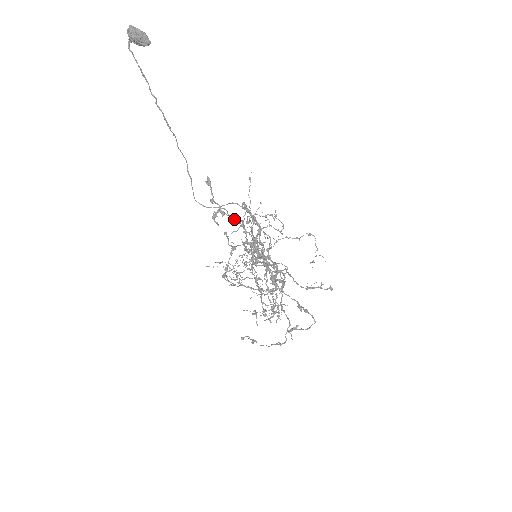
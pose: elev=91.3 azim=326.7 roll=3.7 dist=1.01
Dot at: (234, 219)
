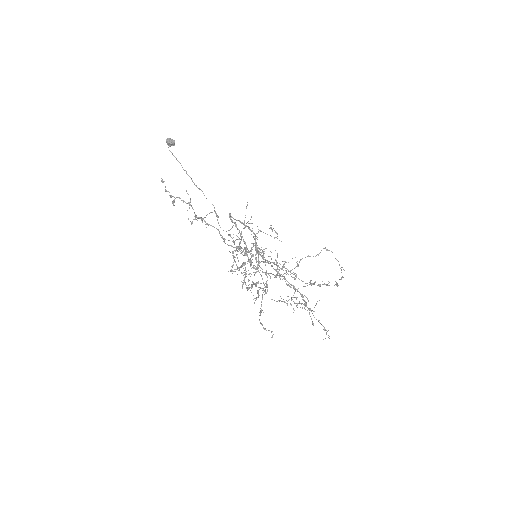
Dot at: occluded
